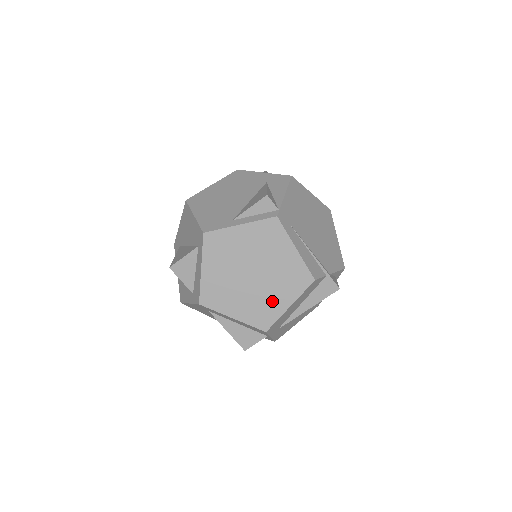
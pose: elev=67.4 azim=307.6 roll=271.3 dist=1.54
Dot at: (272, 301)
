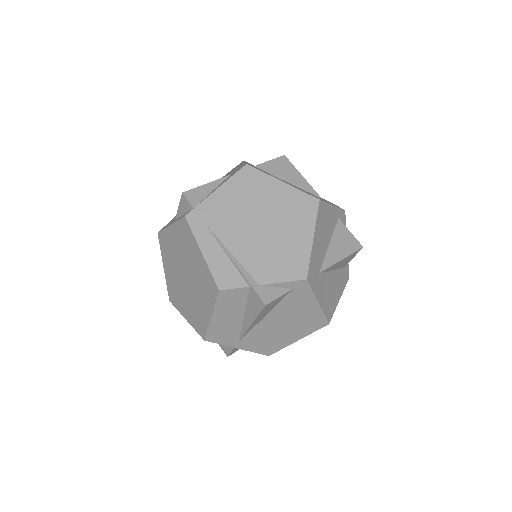
Dot at: (201, 308)
